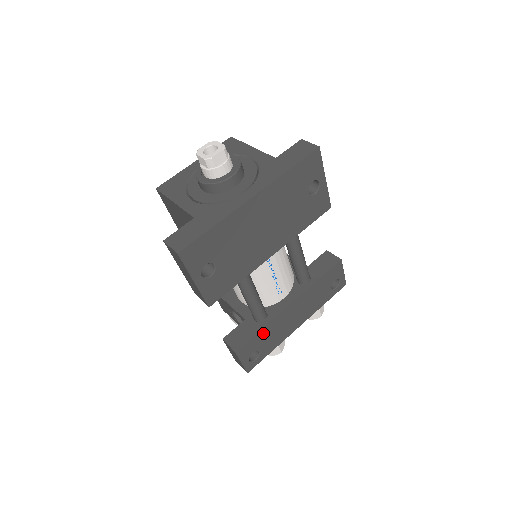
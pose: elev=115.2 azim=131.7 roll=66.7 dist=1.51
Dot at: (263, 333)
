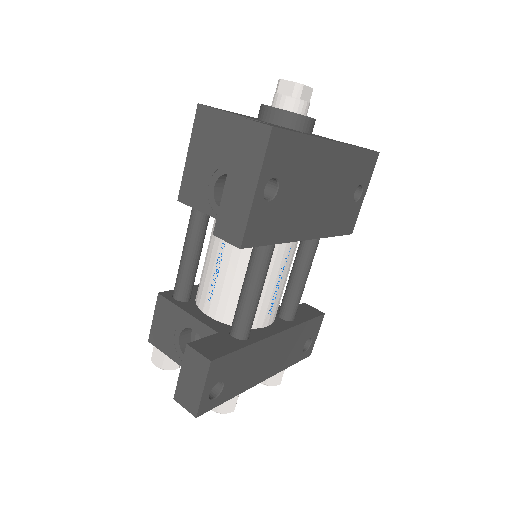
Dot at: (242, 356)
